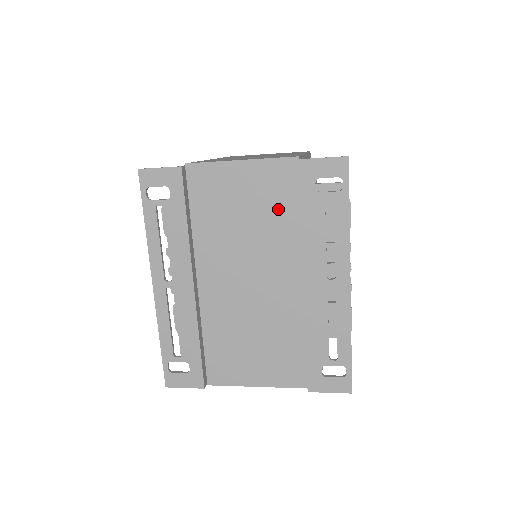
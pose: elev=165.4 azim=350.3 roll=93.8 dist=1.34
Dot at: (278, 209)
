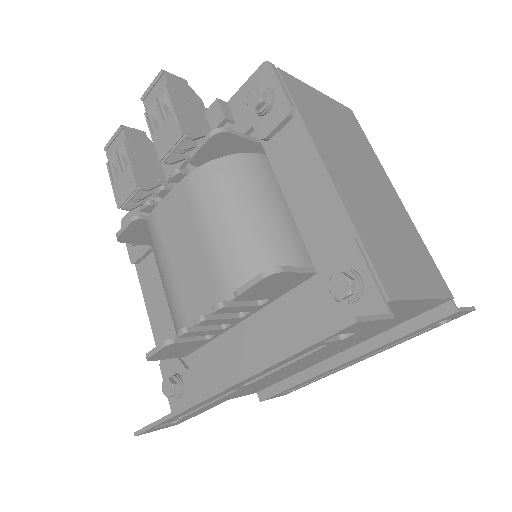
Dot at: (391, 324)
